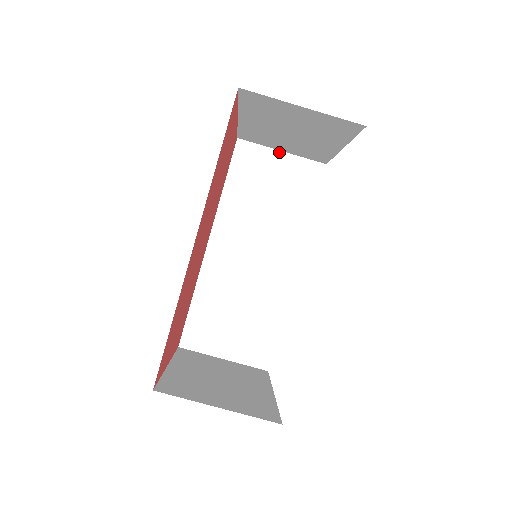
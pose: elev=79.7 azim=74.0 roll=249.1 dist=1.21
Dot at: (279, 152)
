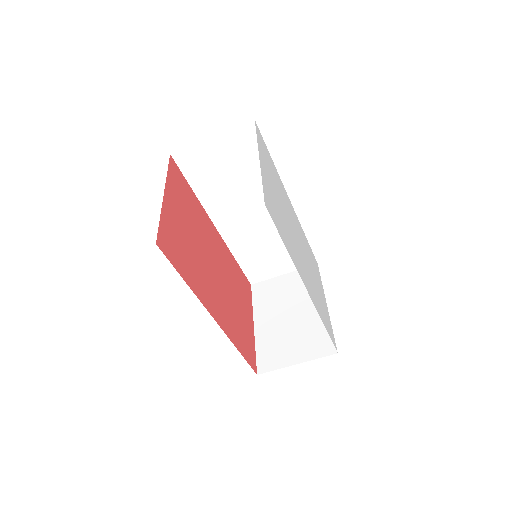
Dot at: (210, 140)
